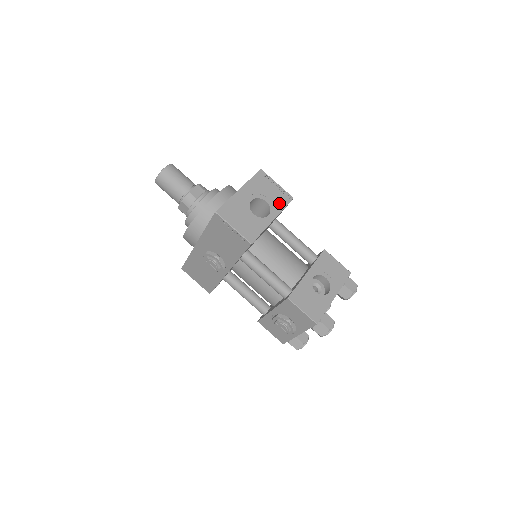
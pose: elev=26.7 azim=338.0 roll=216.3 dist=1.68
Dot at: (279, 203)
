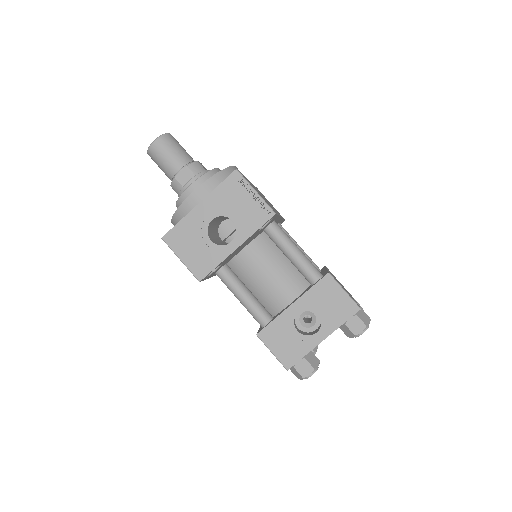
Dot at: (251, 223)
